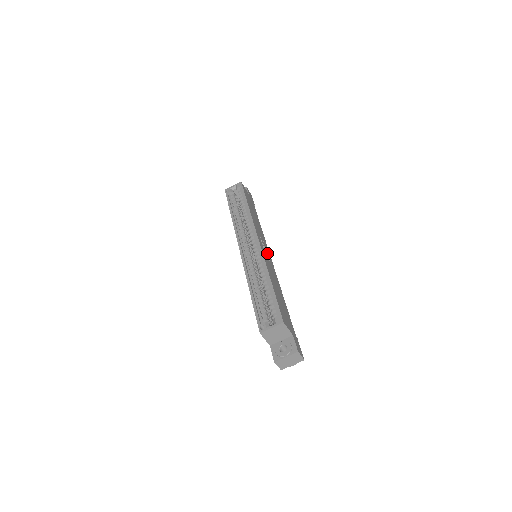
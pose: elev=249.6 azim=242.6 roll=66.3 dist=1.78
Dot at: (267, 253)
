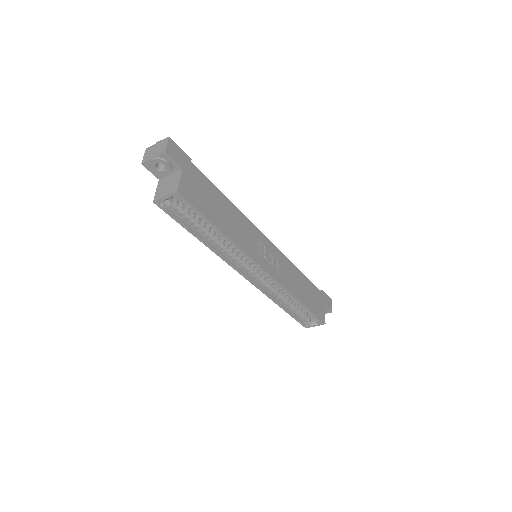
Dot at: (268, 250)
